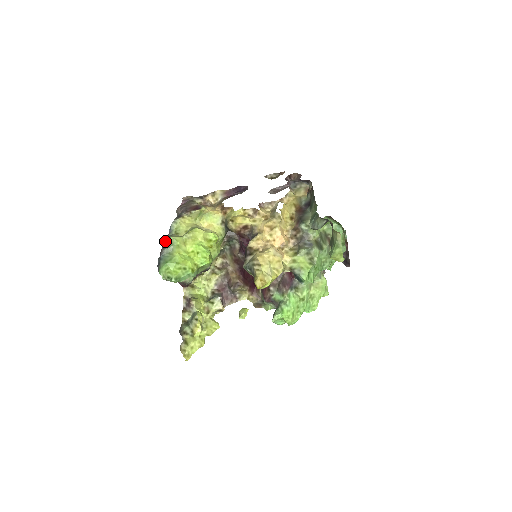
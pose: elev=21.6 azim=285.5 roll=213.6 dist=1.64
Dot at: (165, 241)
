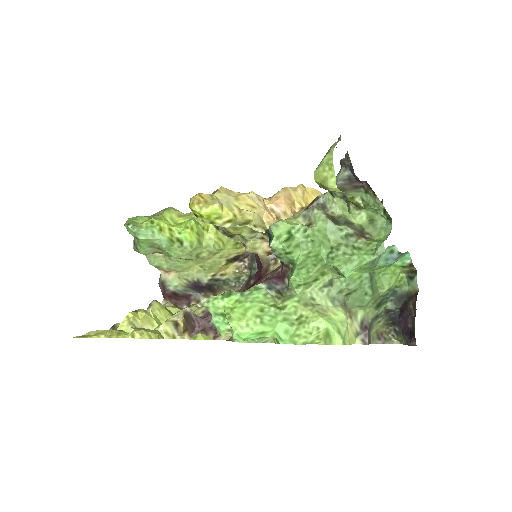
Dot at: occluded
